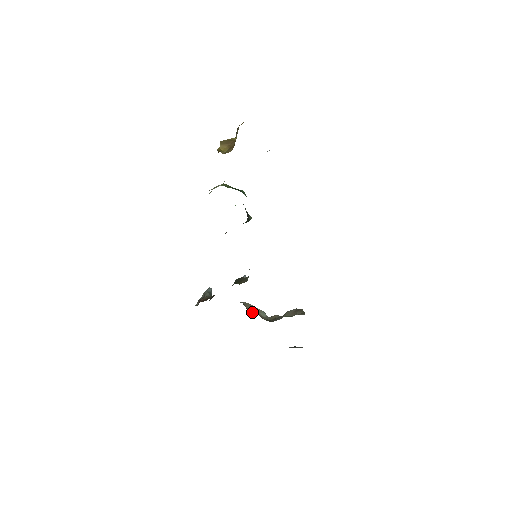
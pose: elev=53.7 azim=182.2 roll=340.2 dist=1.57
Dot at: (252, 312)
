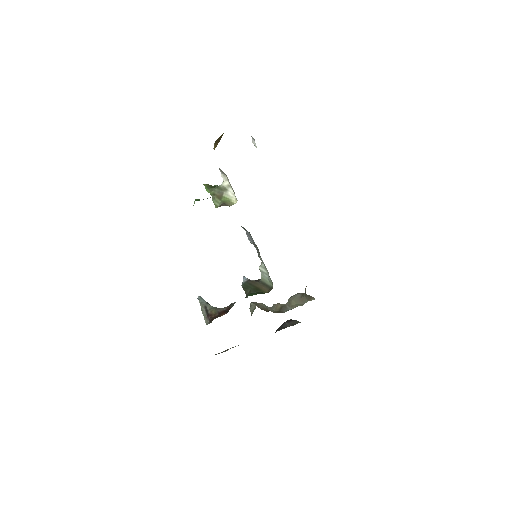
Dot at: (267, 311)
